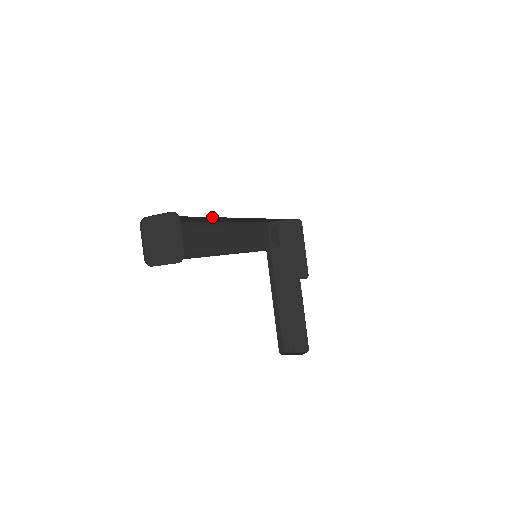
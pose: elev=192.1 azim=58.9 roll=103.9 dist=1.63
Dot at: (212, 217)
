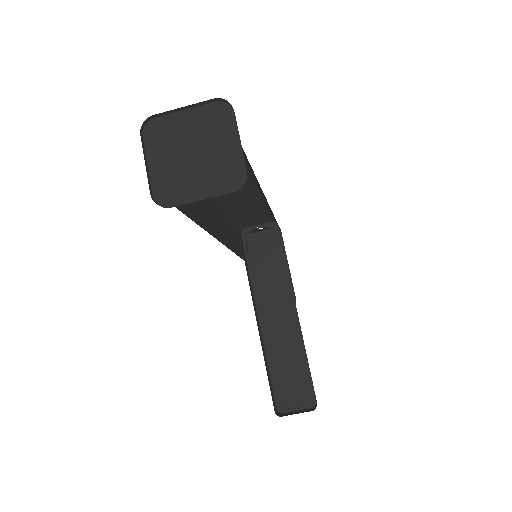
Dot at: occluded
